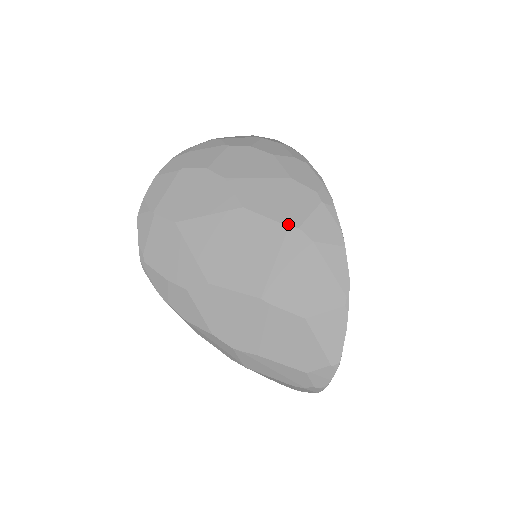
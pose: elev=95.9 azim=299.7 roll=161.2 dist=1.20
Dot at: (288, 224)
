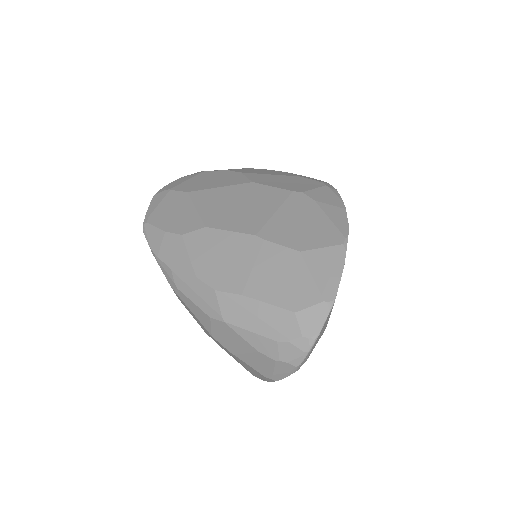
Dot at: (292, 190)
